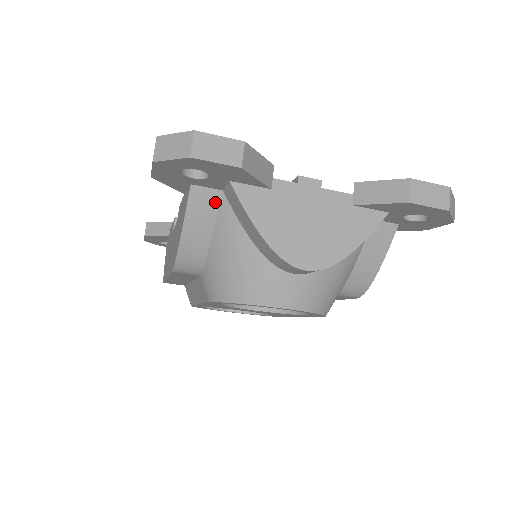
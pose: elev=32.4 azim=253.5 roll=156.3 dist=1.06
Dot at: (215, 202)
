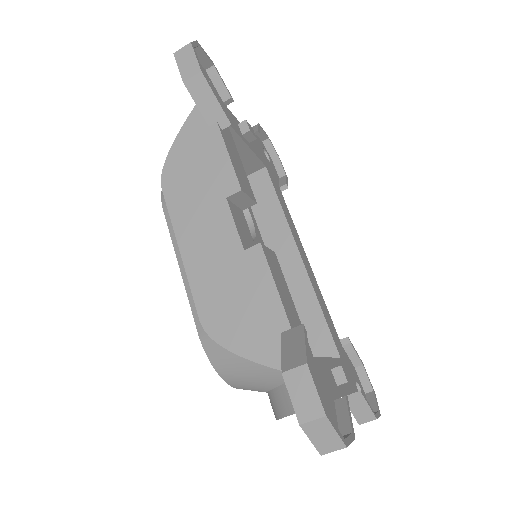
Dot at: occluded
